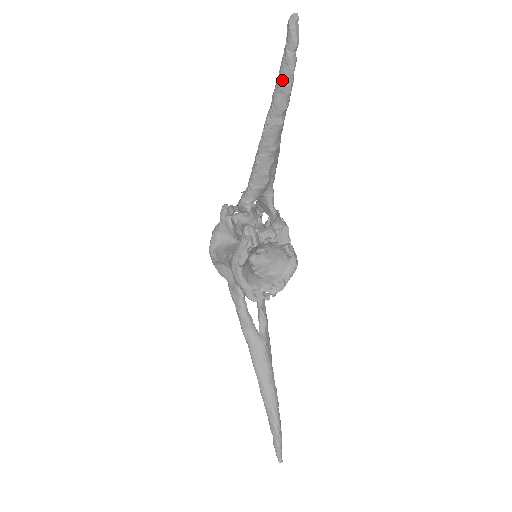
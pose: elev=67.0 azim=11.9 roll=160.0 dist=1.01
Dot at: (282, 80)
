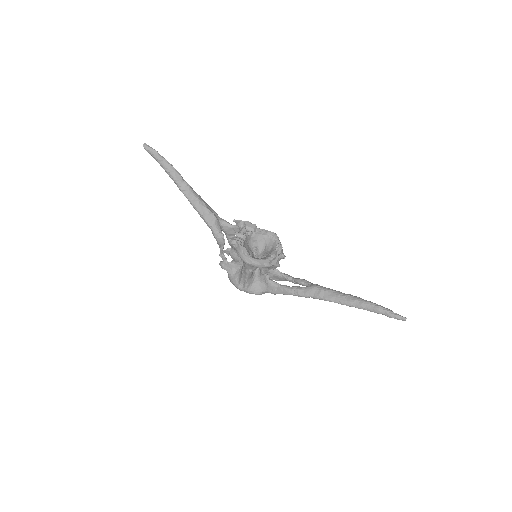
Dot at: (166, 168)
